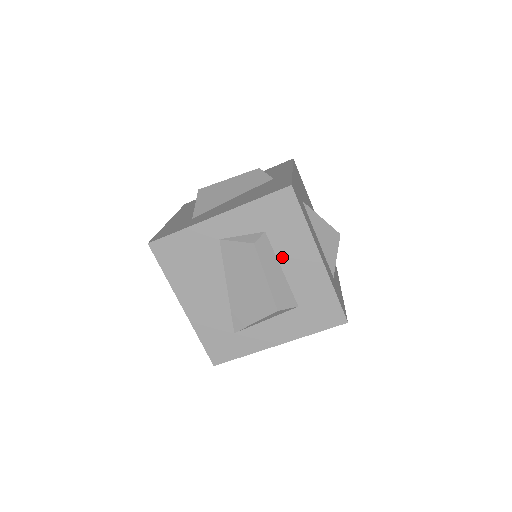
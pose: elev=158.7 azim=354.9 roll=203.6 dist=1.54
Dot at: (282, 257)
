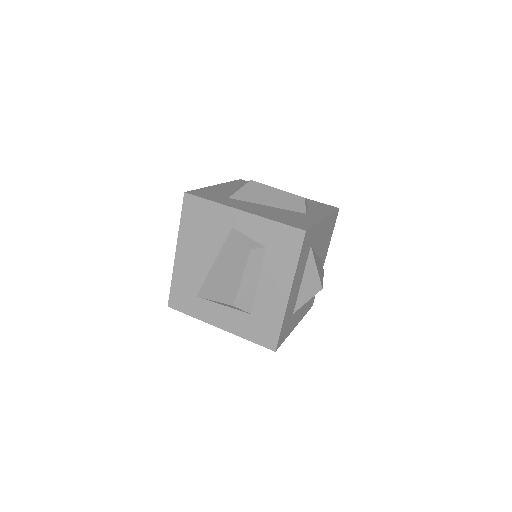
Dot at: (264, 273)
